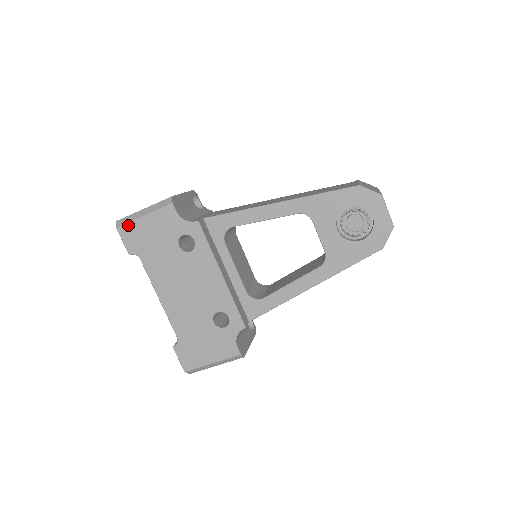
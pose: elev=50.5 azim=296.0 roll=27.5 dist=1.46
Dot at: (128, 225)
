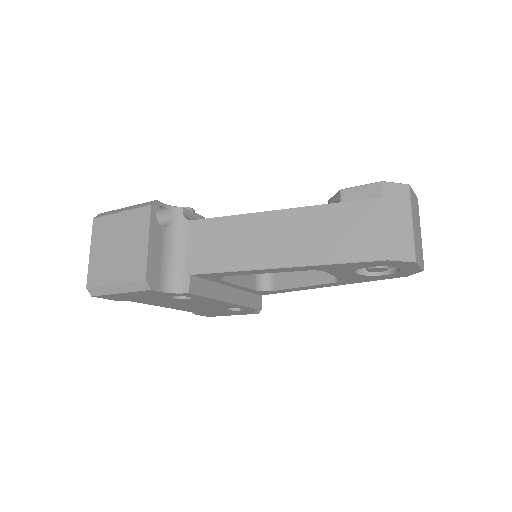
Dot at: (105, 296)
